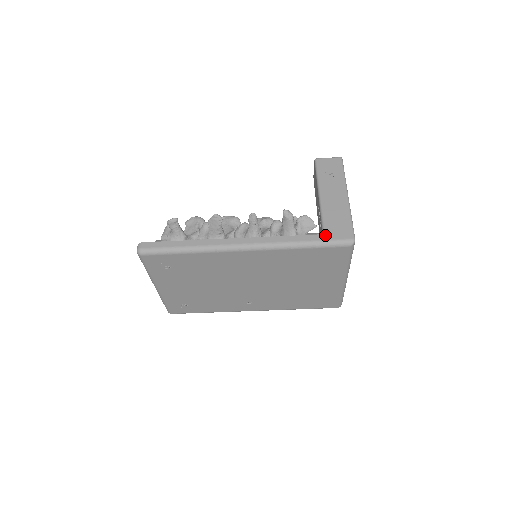
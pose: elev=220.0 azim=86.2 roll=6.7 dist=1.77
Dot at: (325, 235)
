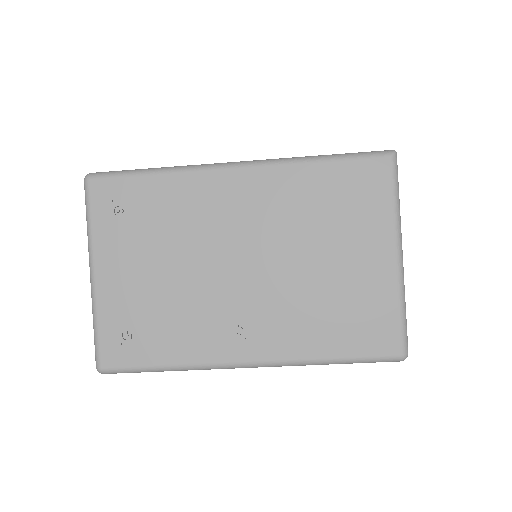
Dot at: occluded
